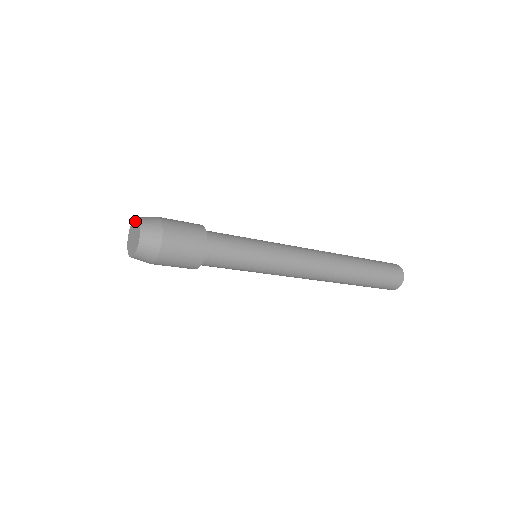
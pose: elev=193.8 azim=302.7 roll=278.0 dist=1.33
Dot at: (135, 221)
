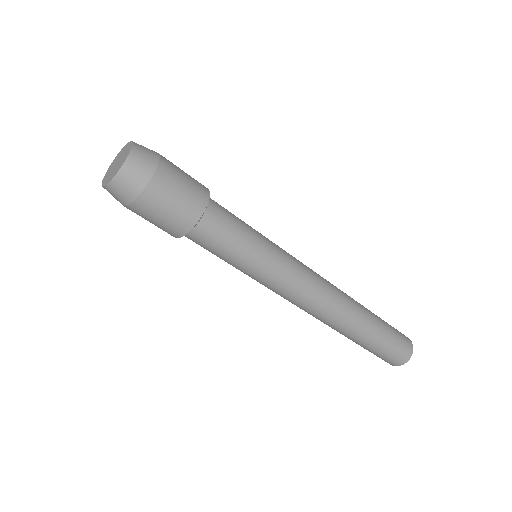
Dot at: (117, 155)
